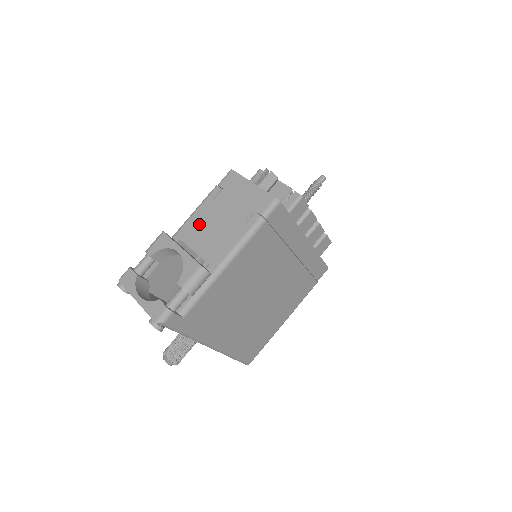
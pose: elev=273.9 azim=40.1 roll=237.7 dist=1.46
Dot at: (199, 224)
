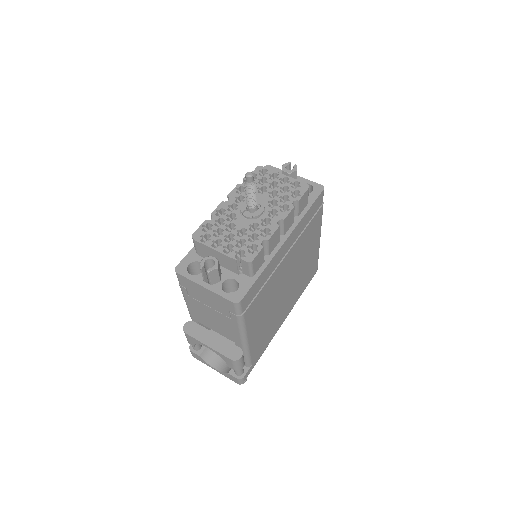
Dot at: (199, 314)
